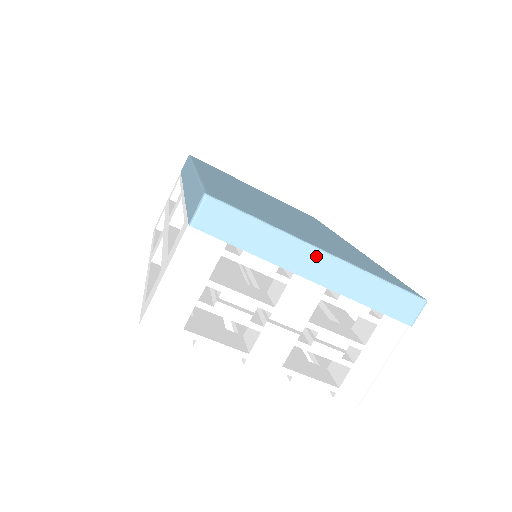
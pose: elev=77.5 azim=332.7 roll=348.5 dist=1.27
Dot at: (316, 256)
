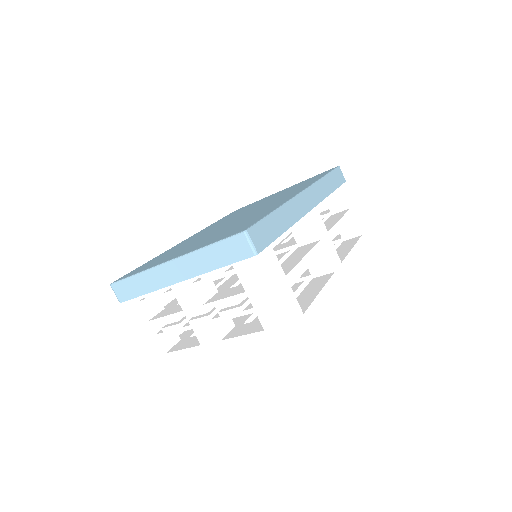
Dot at: (168, 268)
